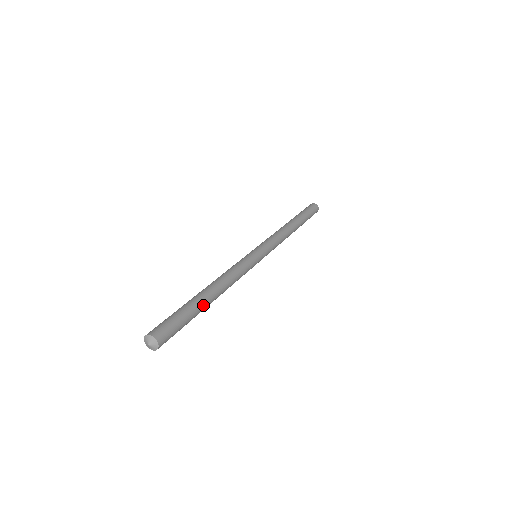
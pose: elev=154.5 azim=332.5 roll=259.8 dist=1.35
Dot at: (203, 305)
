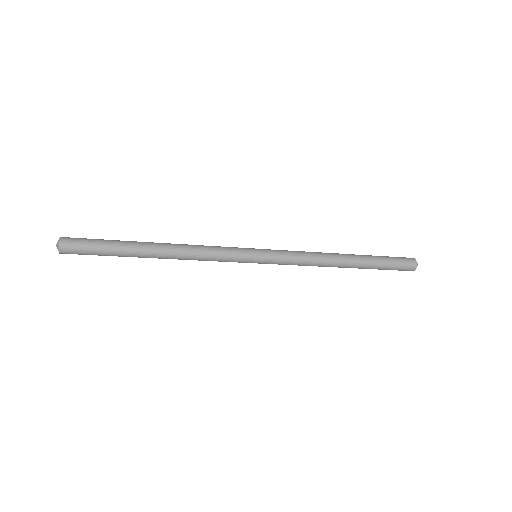
Dot at: (135, 252)
